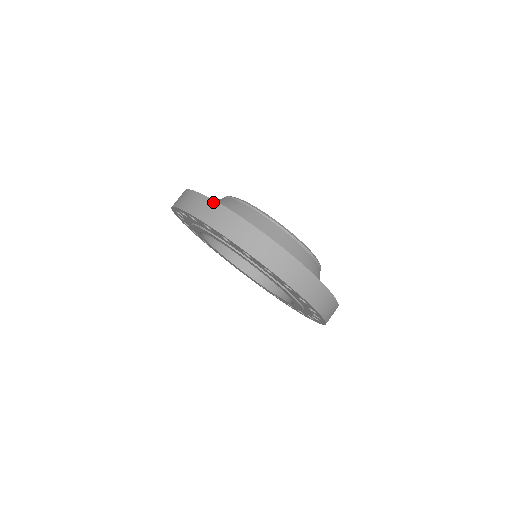
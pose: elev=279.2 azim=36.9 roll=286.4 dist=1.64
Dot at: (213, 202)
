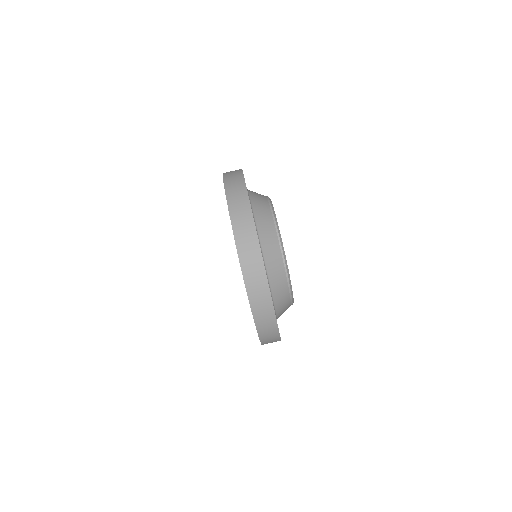
Dot at: (242, 179)
